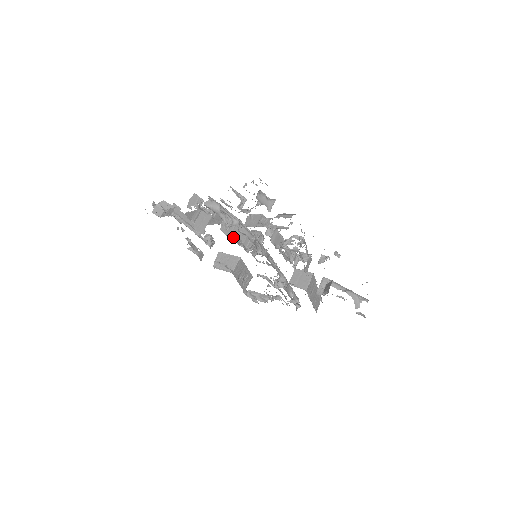
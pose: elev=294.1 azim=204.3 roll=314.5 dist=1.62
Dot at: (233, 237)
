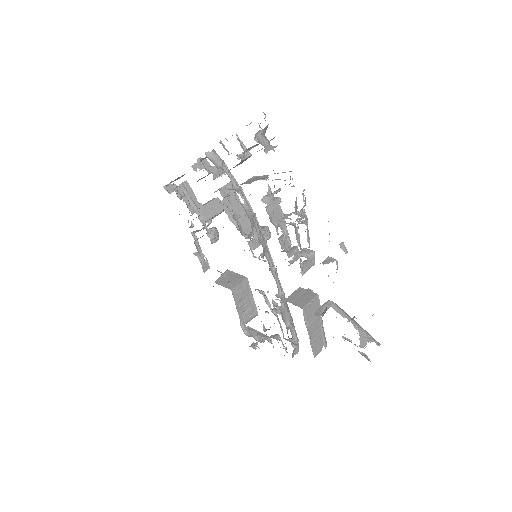
Dot at: (230, 209)
